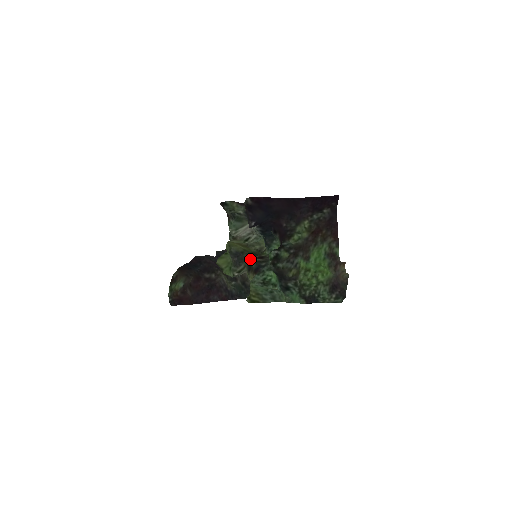
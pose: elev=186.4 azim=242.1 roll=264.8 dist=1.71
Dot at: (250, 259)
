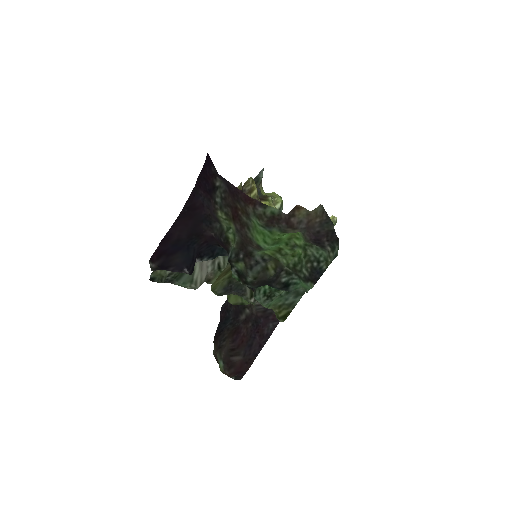
Dot at: occluded
